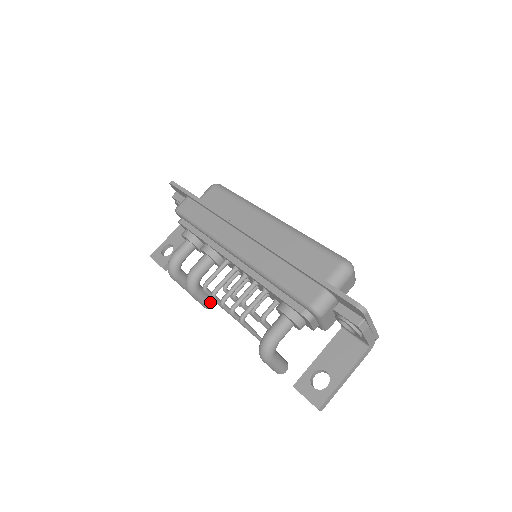
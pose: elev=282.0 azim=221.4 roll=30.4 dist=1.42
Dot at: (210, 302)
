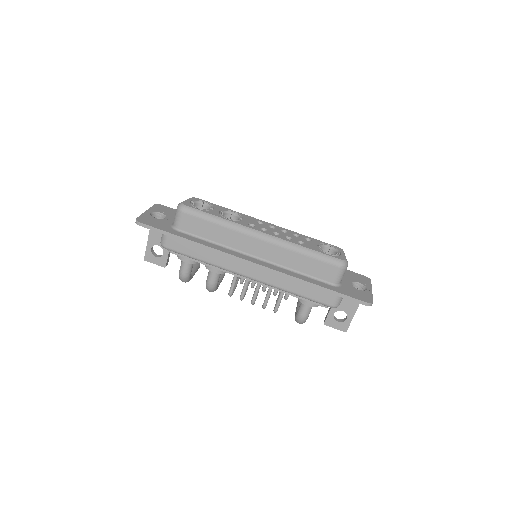
Dot at: (223, 277)
